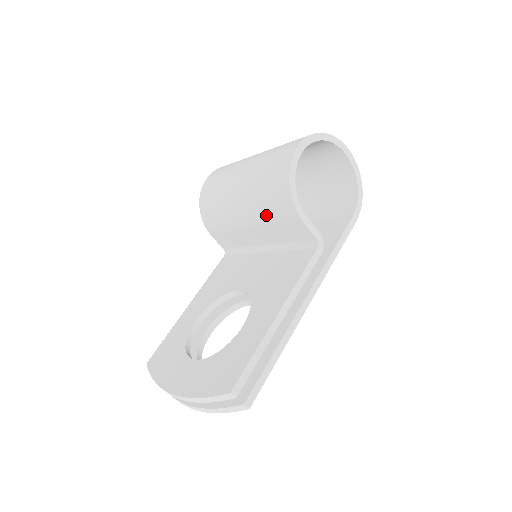
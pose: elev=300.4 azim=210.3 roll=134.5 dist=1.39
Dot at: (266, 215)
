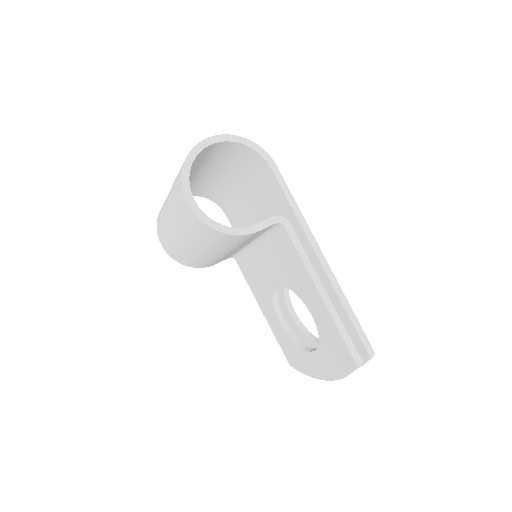
Dot at: (231, 246)
